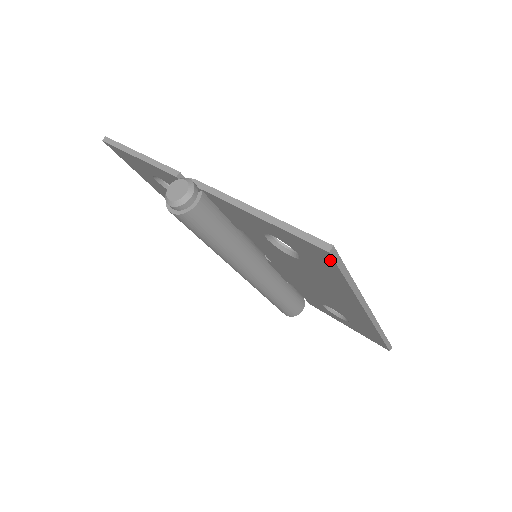
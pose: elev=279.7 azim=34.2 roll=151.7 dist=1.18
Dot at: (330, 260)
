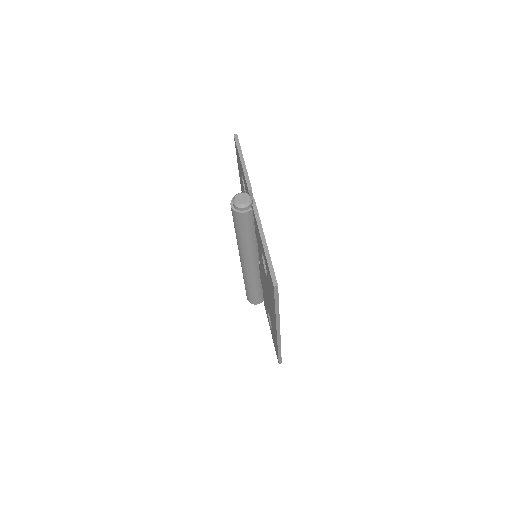
Dot at: (273, 290)
